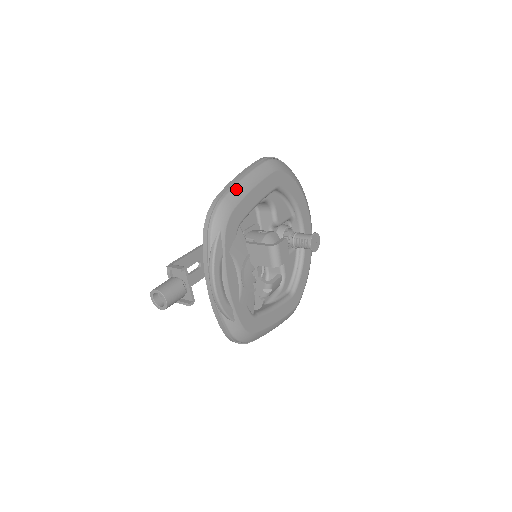
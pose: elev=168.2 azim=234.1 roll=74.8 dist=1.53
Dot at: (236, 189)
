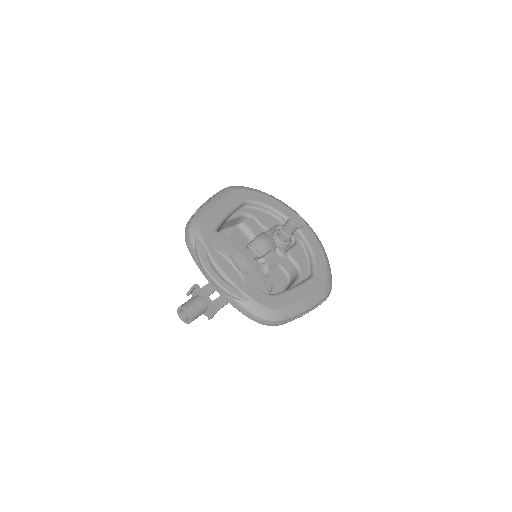
Dot at: (201, 209)
